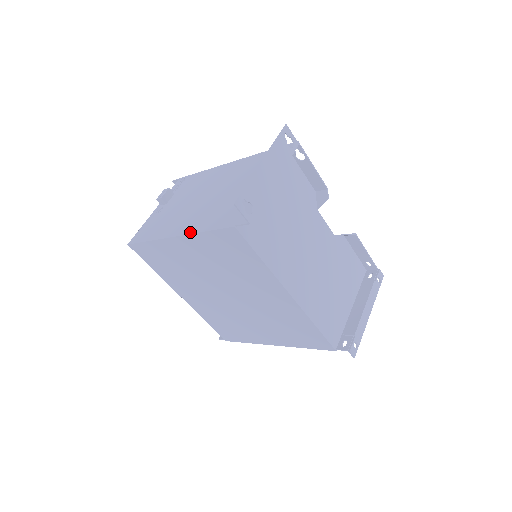
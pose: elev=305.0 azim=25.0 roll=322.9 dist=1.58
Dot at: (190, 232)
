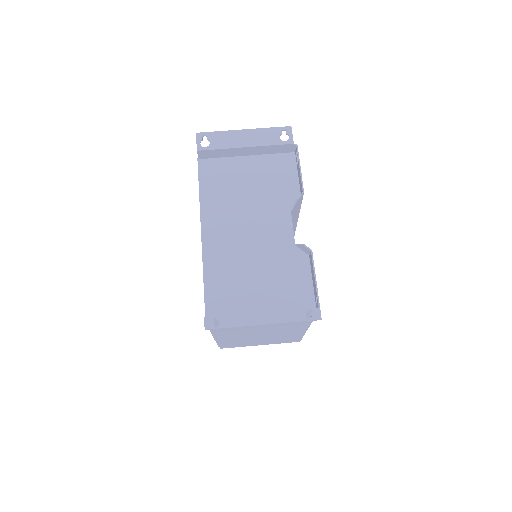
Dot at: occluded
